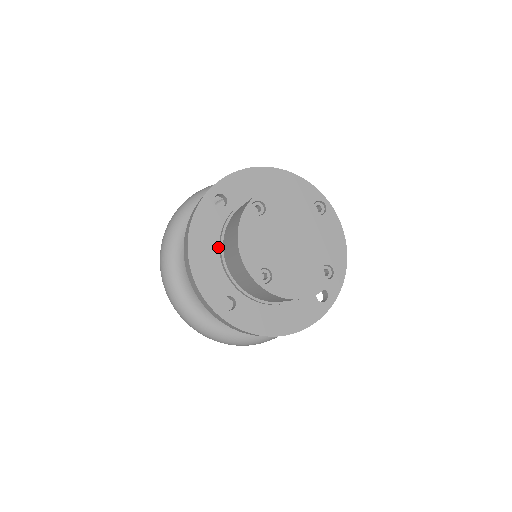
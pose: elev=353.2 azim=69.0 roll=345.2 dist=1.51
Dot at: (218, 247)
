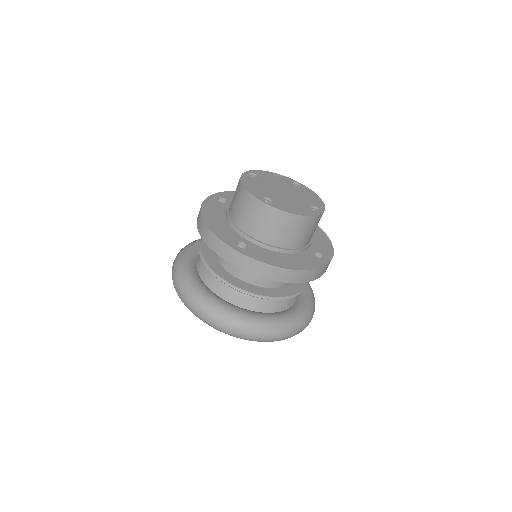
Dot at: (225, 218)
